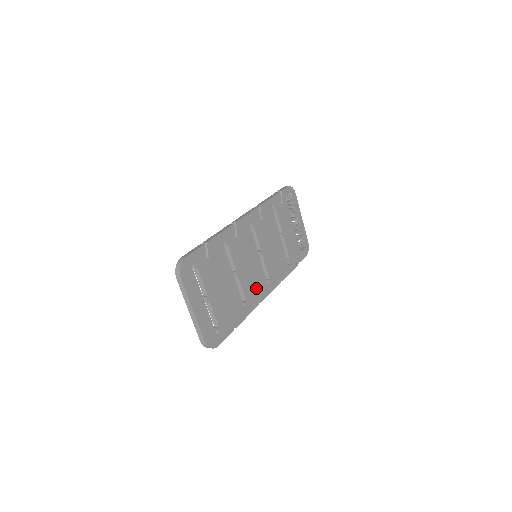
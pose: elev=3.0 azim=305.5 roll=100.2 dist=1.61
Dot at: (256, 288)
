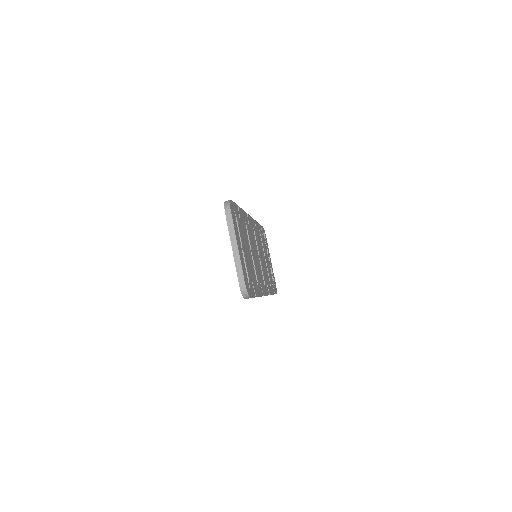
Dot at: (260, 280)
